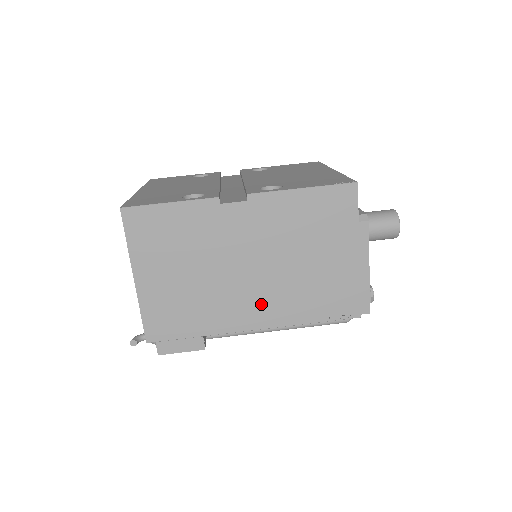
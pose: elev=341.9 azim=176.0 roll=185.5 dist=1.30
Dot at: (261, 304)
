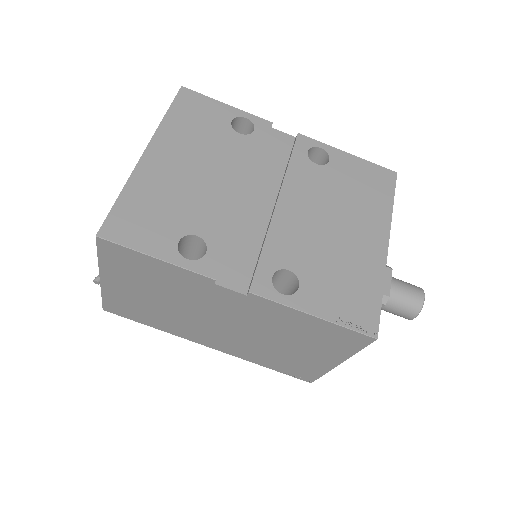
Dot at: (223, 341)
